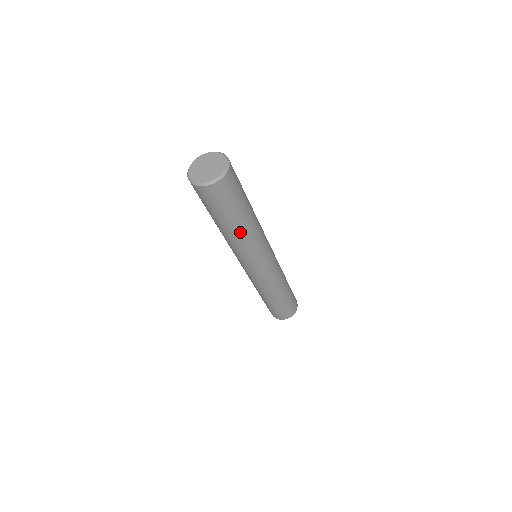
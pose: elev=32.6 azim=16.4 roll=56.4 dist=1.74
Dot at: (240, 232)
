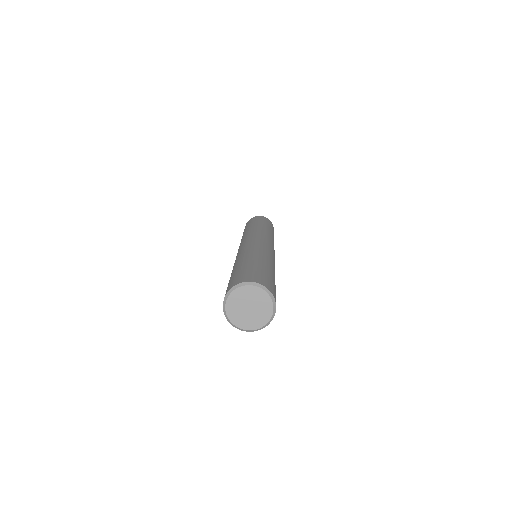
Dot at: occluded
